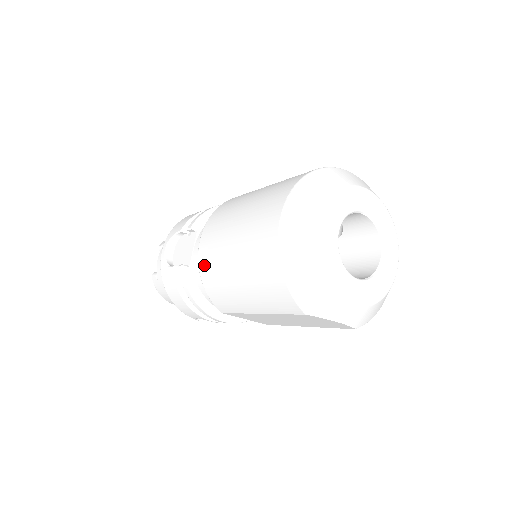
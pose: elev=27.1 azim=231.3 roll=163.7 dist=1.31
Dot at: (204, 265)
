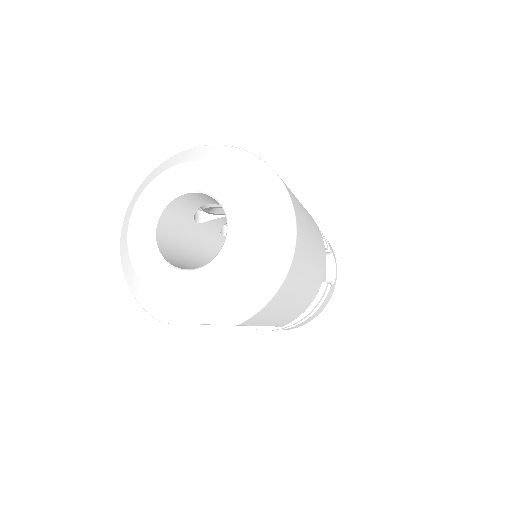
Dot at: occluded
